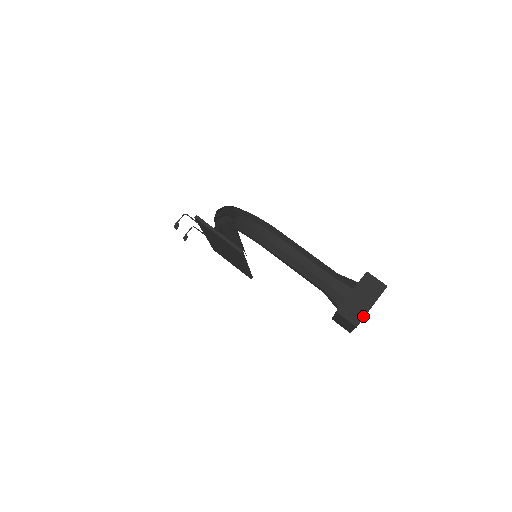
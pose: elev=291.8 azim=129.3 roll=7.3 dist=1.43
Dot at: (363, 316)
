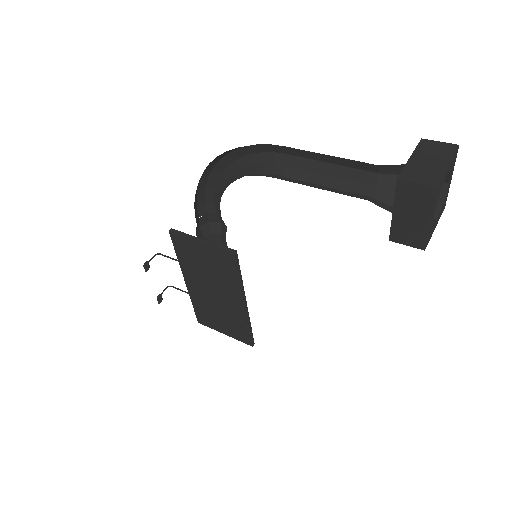
Dot at: (441, 175)
